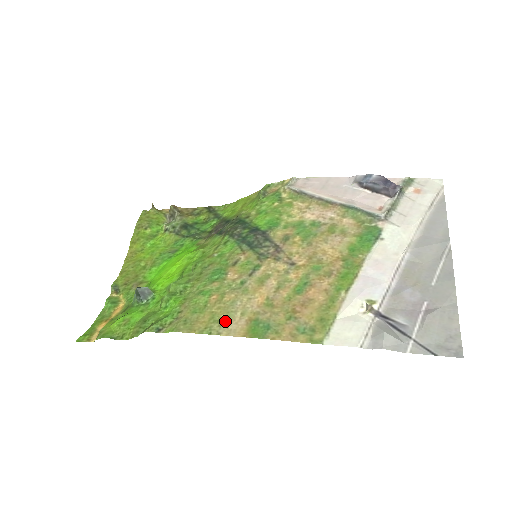
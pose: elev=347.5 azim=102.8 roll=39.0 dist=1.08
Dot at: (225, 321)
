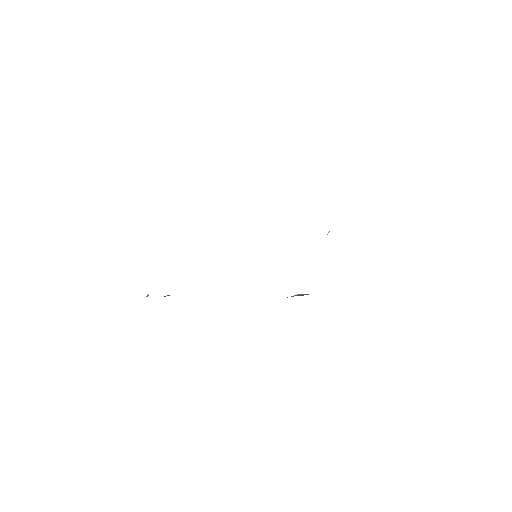
Dot at: occluded
